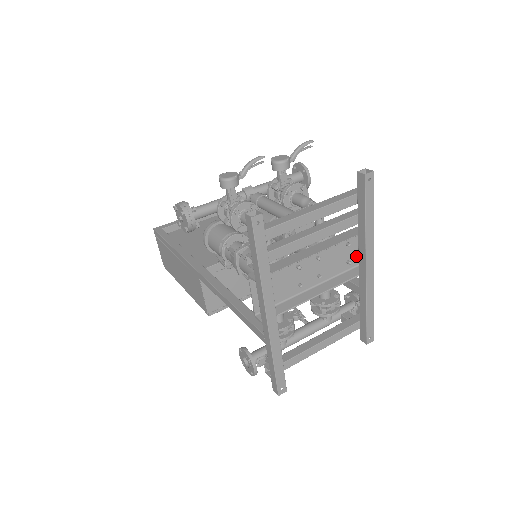
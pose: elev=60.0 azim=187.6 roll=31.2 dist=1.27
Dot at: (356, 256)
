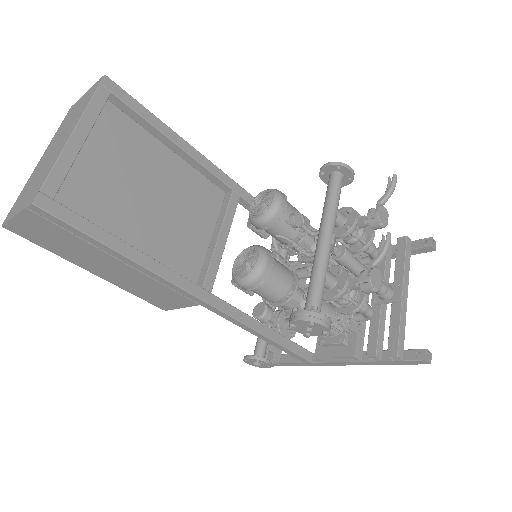
Dot at: occluded
